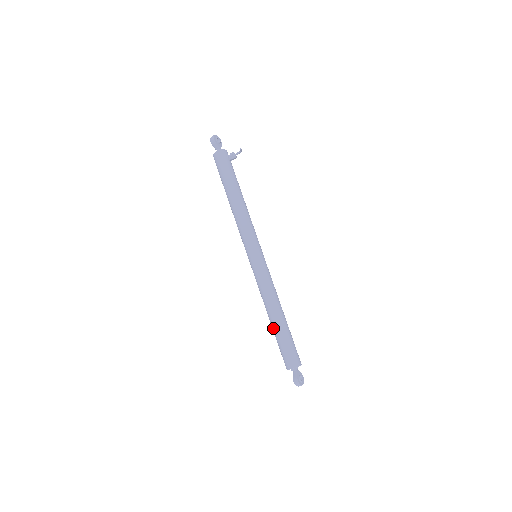
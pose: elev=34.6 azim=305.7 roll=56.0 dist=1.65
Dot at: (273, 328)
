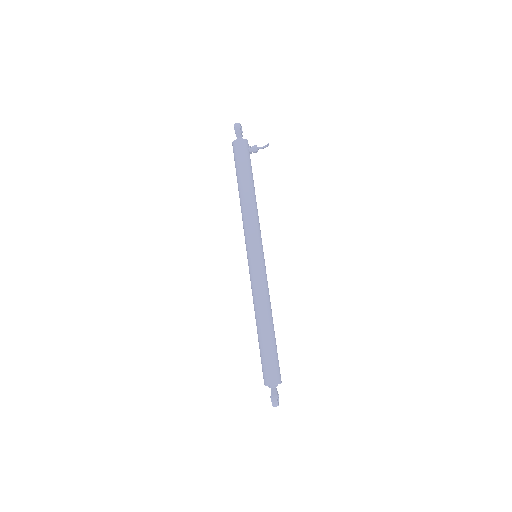
Dot at: (261, 336)
